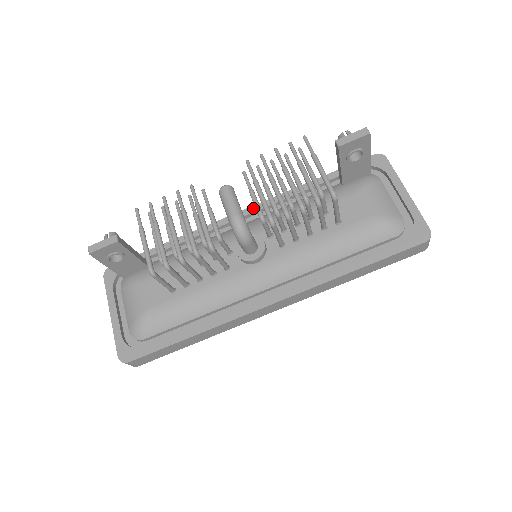
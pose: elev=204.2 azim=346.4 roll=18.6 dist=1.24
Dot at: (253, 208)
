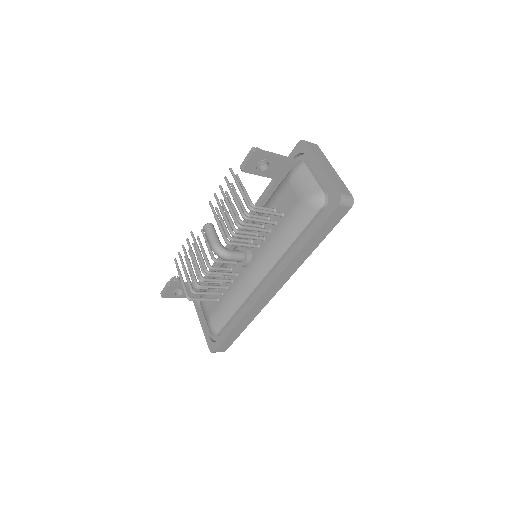
Dot at: occluded
